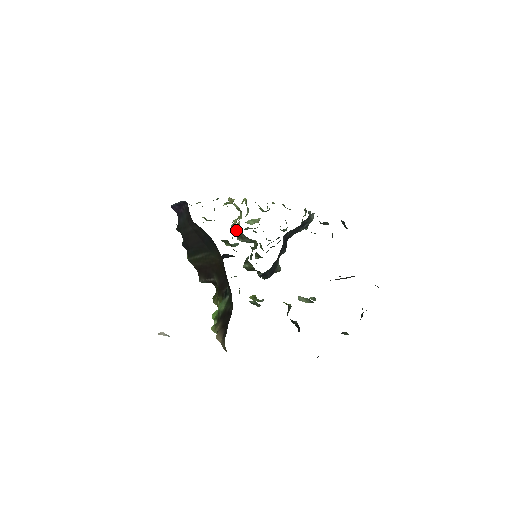
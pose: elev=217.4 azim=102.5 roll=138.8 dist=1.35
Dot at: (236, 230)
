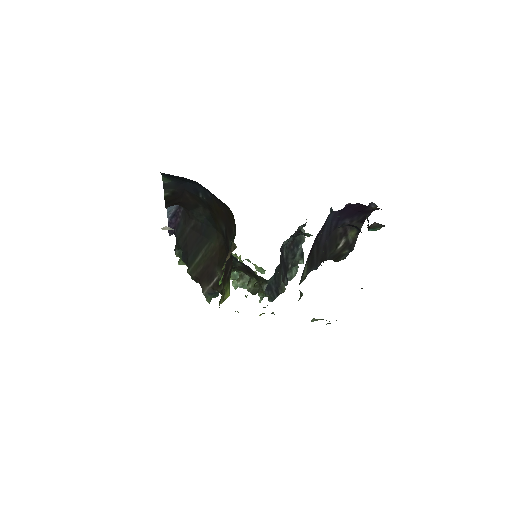
Dot at: occluded
